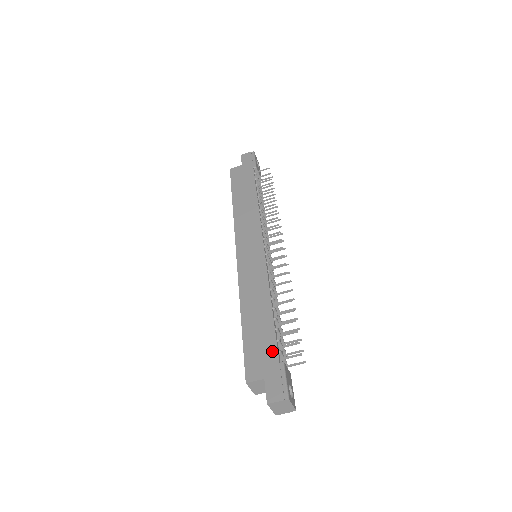
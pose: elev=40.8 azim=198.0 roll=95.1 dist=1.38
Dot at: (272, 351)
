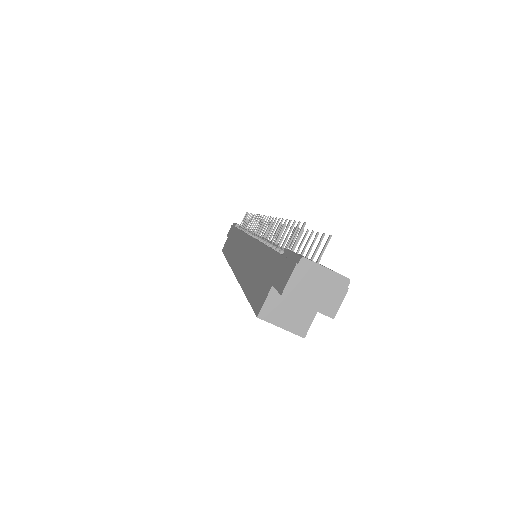
Dot at: (272, 260)
